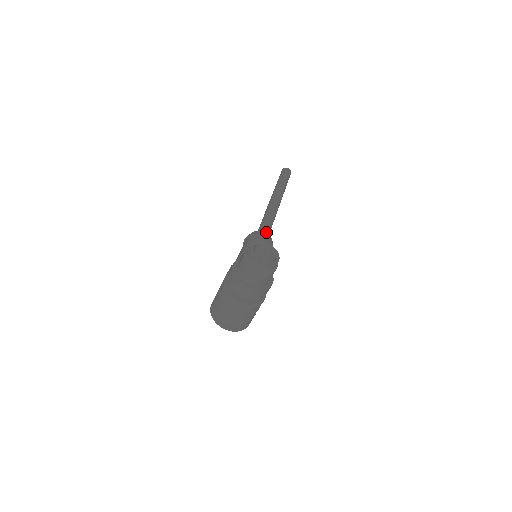
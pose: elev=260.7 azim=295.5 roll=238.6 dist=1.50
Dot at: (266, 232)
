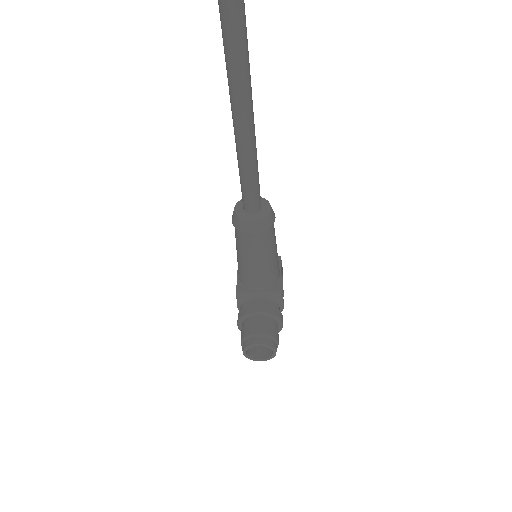
Dot at: (253, 203)
